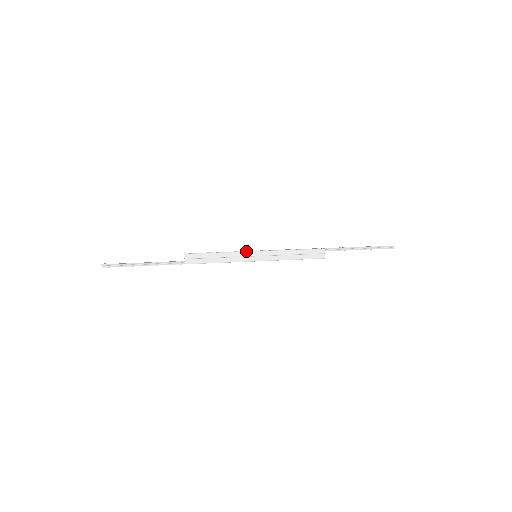
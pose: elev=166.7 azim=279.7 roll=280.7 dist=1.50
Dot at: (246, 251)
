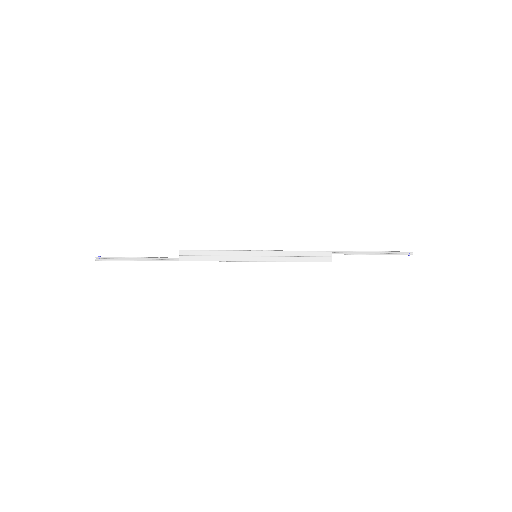
Dot at: (245, 250)
